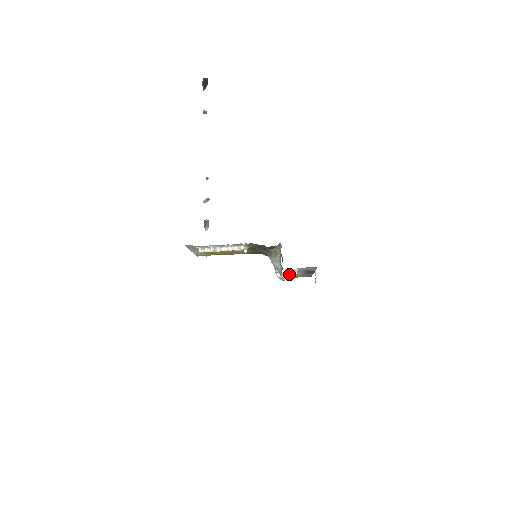
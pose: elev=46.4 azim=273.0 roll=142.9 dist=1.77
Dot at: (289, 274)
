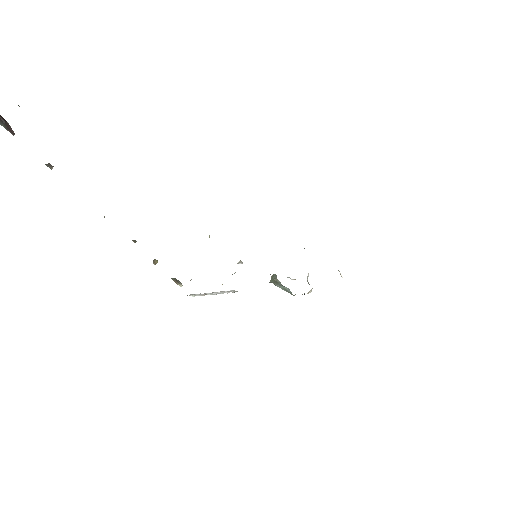
Dot at: occluded
